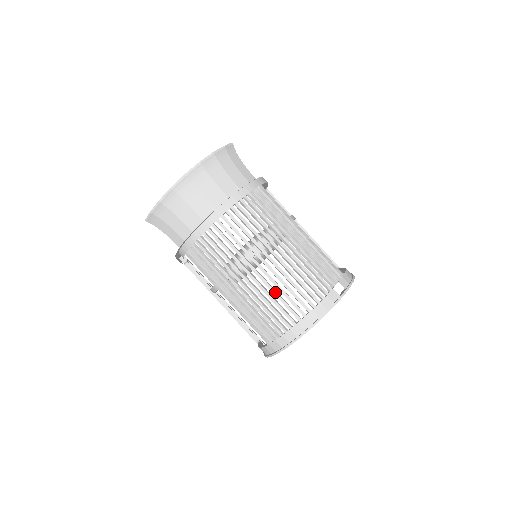
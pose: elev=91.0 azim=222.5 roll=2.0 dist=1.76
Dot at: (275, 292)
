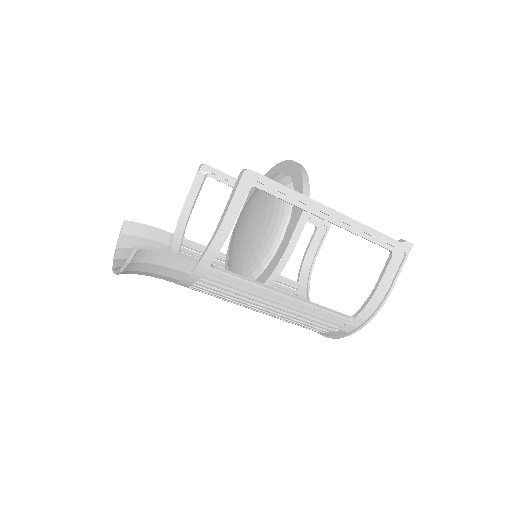
Dot at: occluded
